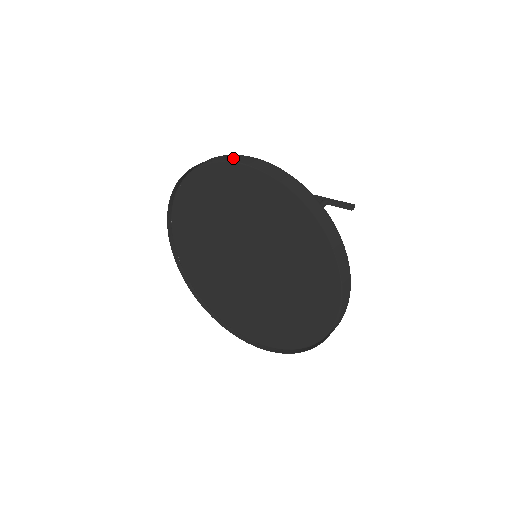
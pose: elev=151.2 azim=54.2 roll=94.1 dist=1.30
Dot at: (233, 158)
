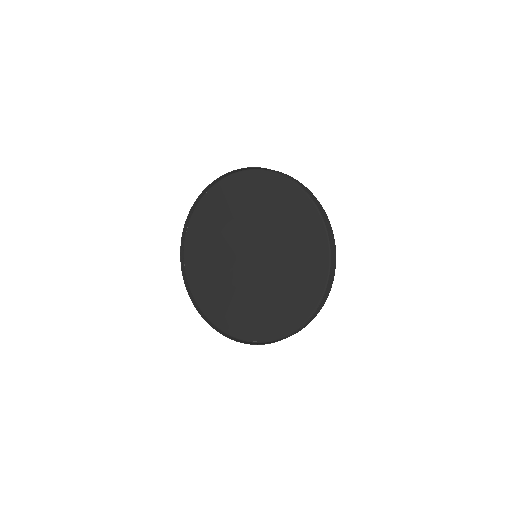
Dot at: (257, 167)
